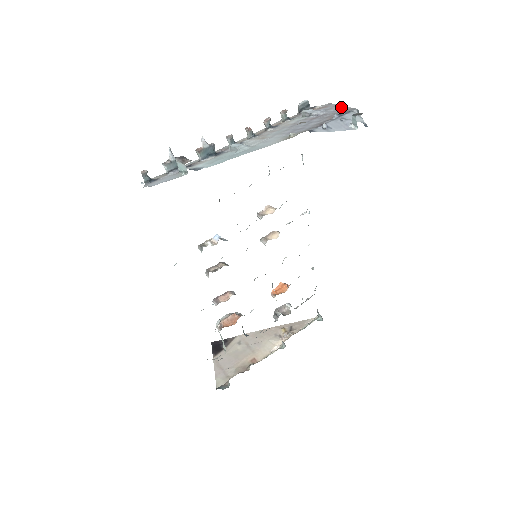
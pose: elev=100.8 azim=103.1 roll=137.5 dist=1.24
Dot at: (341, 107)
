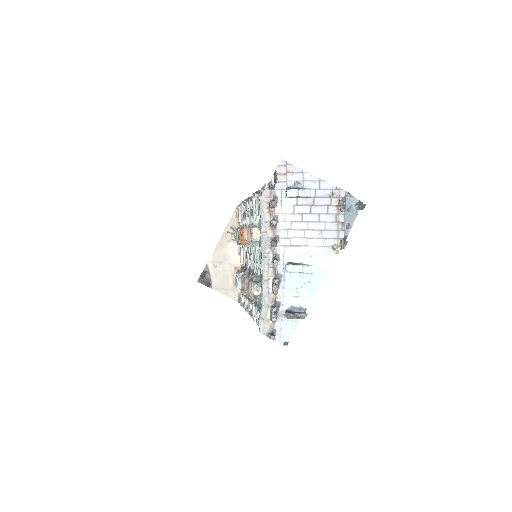
Dot at: (317, 180)
